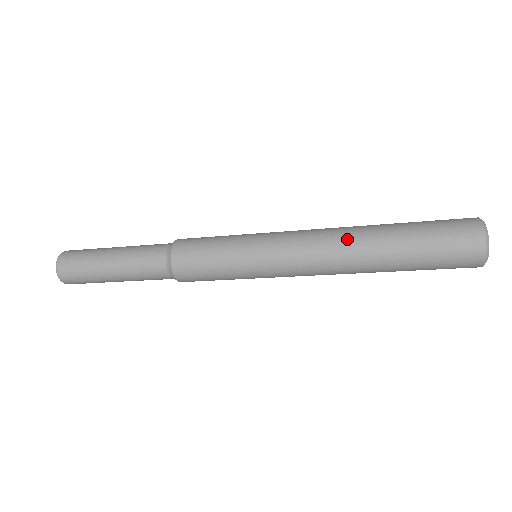
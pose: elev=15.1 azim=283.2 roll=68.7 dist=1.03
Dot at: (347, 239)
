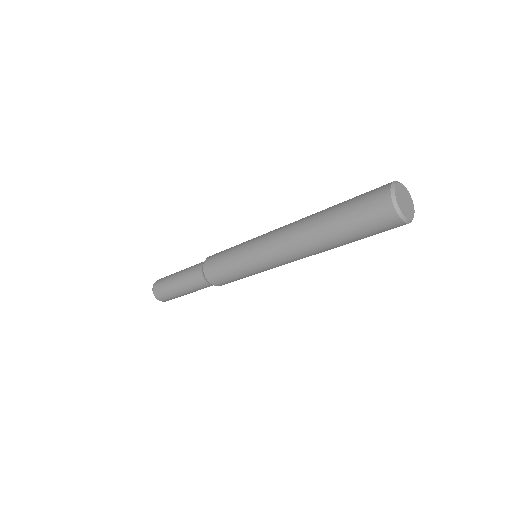
Dot at: (299, 224)
